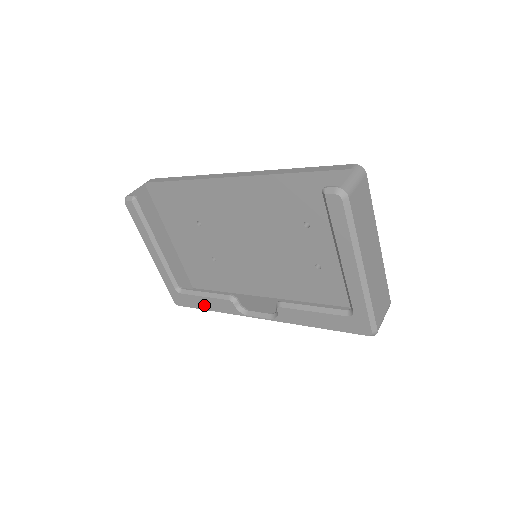
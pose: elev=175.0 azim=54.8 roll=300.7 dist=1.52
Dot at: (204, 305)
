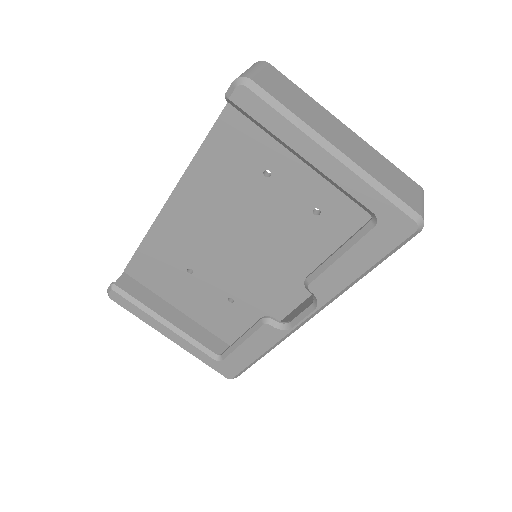
Dot at: (250, 354)
